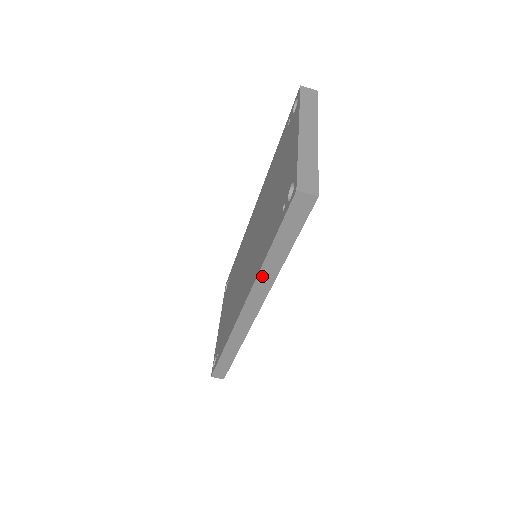
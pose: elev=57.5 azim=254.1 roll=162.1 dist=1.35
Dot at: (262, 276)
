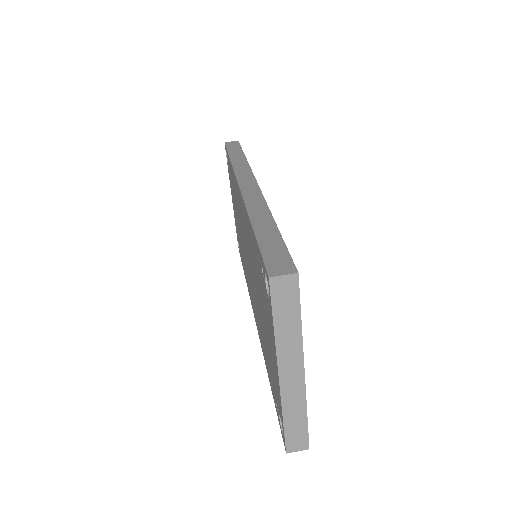
Dot at: (236, 166)
